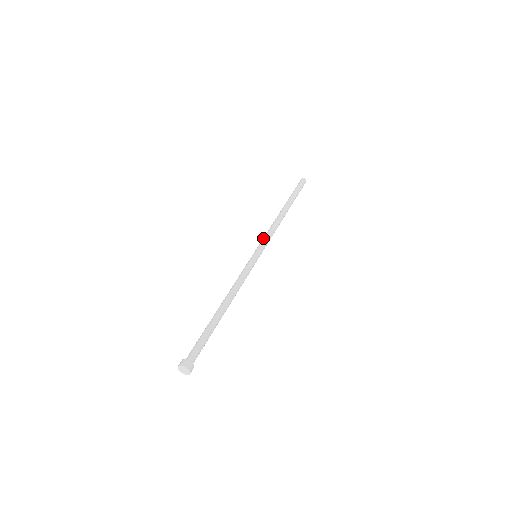
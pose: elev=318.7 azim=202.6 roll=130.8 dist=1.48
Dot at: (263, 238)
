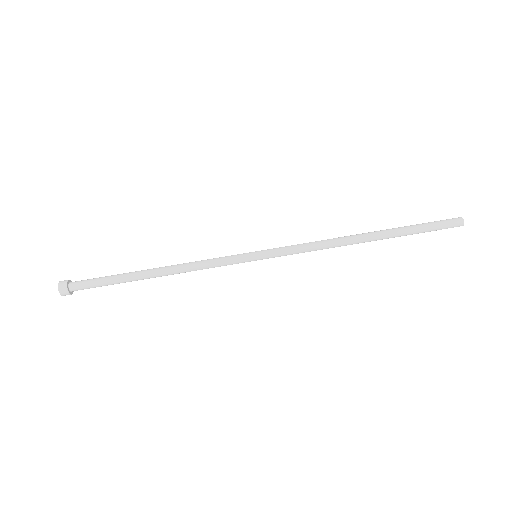
Dot at: occluded
